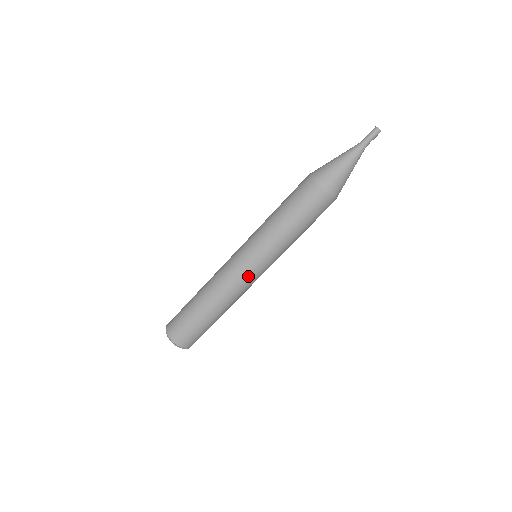
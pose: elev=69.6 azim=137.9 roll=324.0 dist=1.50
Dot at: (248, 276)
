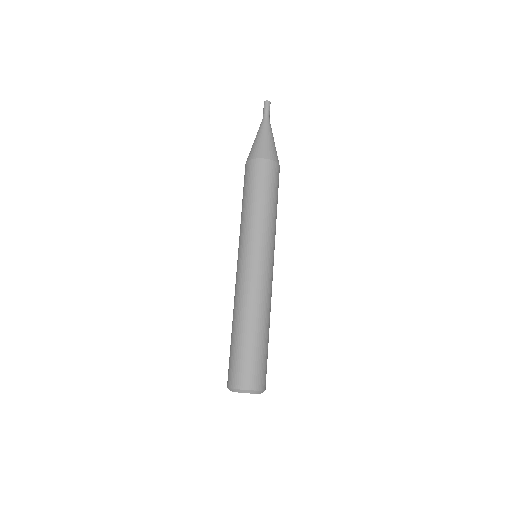
Dot at: (255, 269)
